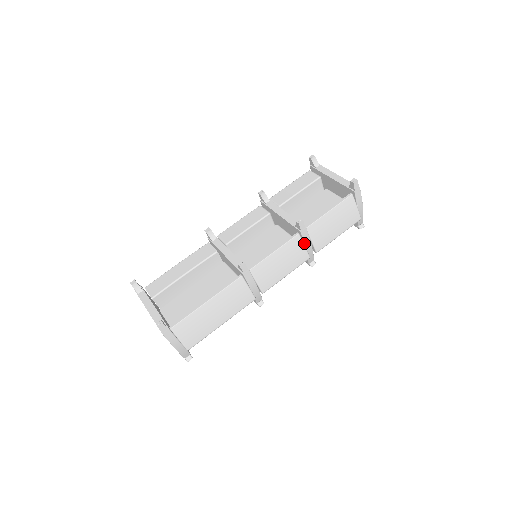
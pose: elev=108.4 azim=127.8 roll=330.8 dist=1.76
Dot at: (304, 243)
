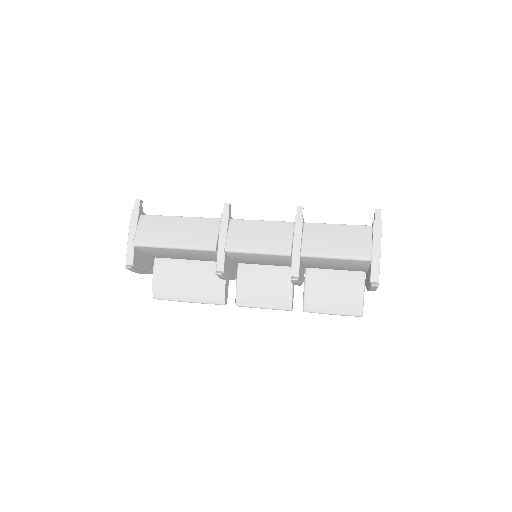
Dot at: (294, 234)
